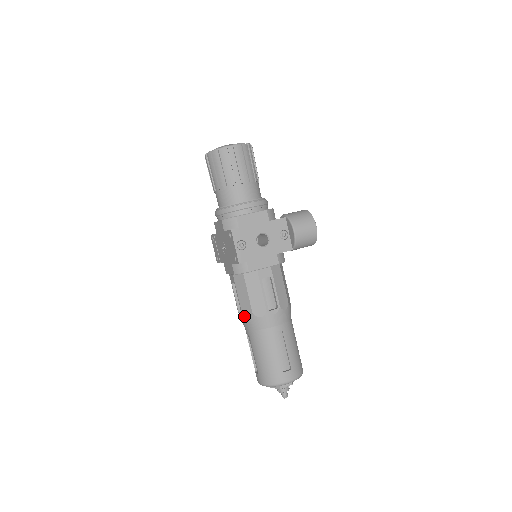
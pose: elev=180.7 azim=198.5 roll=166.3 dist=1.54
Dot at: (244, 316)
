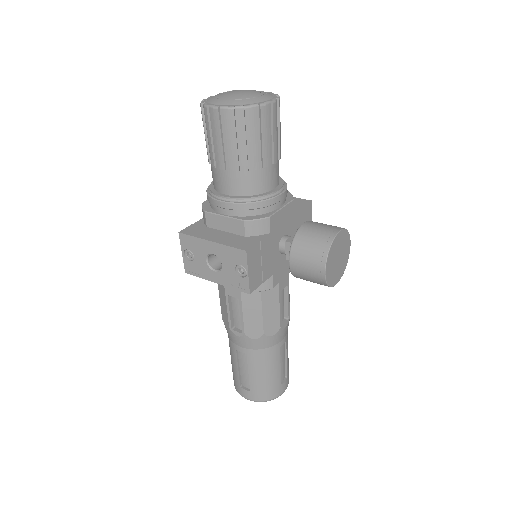
Dot at: occluded
